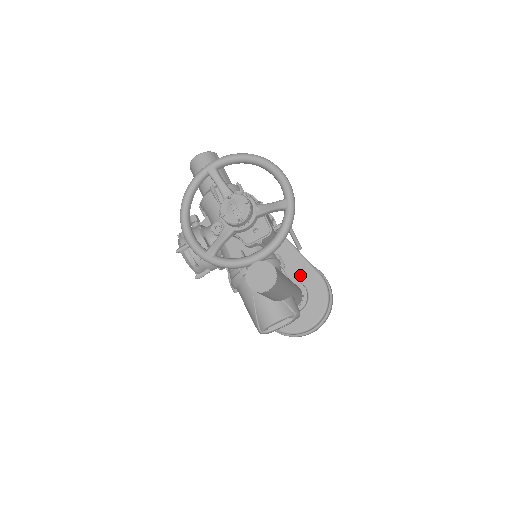
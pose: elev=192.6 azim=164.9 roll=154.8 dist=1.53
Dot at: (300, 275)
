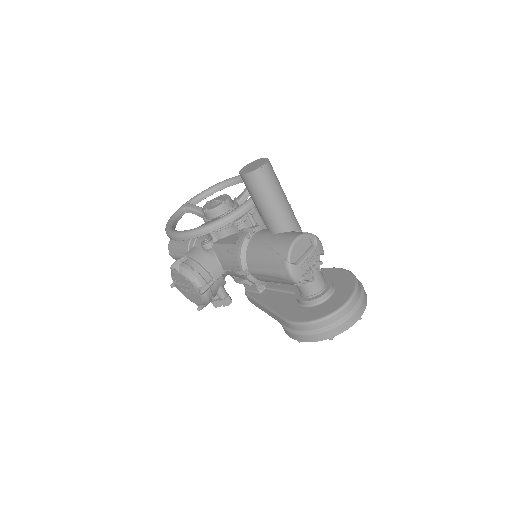
Dot at: occluded
